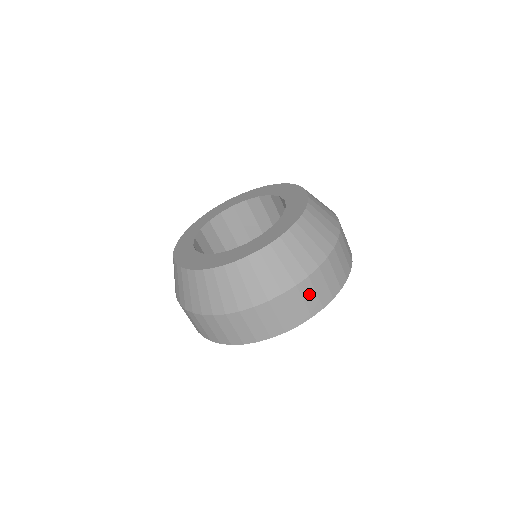
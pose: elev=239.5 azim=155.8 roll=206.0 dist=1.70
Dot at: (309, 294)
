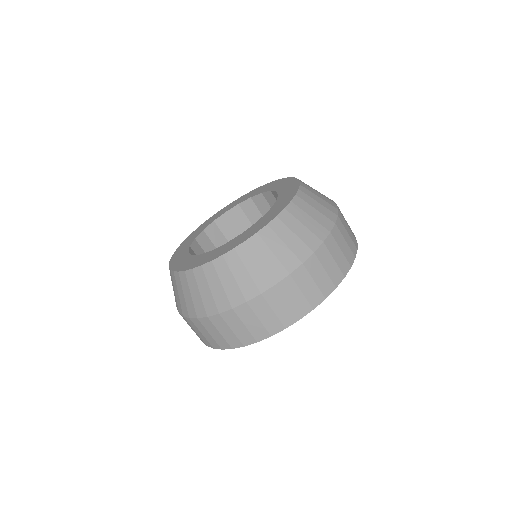
Dot at: (345, 234)
